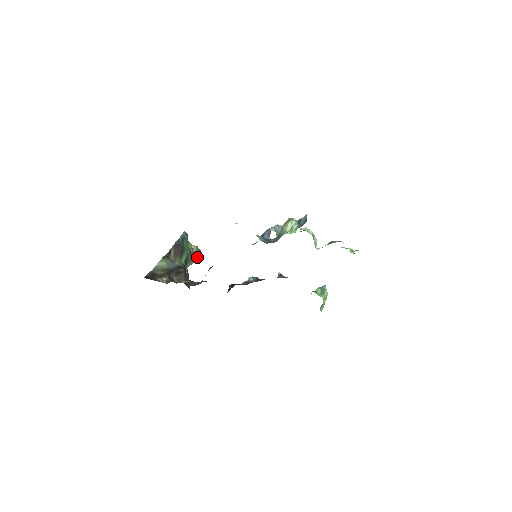
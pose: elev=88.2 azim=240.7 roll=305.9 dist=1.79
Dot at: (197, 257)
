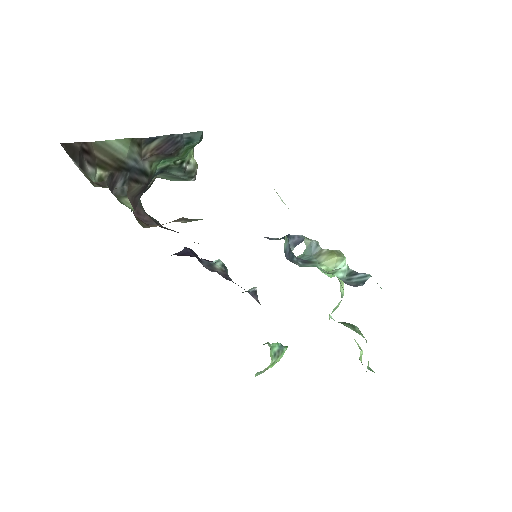
Dot at: (183, 179)
